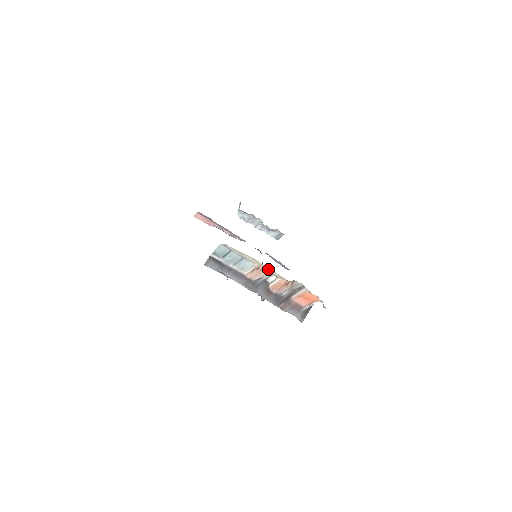
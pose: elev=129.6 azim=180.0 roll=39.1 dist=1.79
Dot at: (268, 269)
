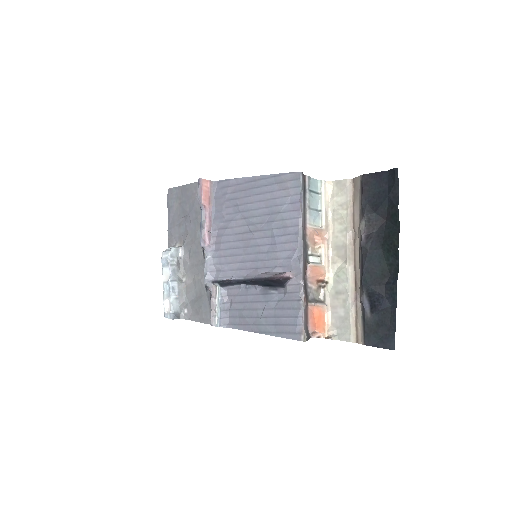
Dot at: (326, 243)
